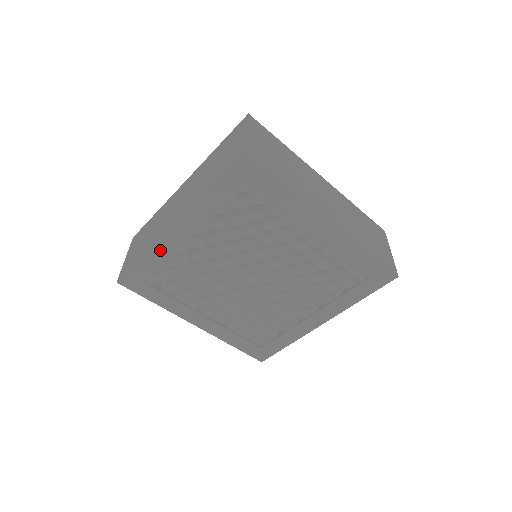
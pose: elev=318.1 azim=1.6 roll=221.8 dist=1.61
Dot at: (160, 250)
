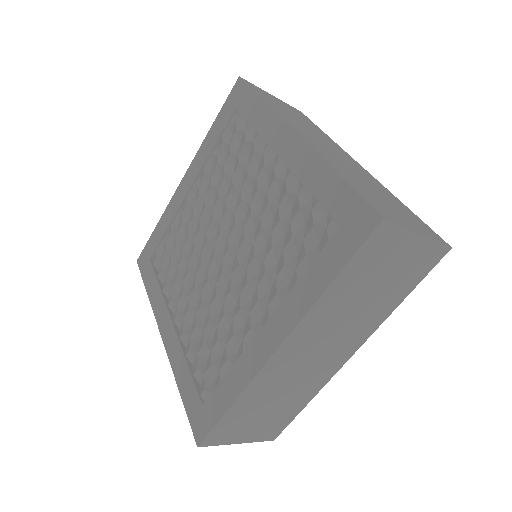
Dot at: (169, 212)
